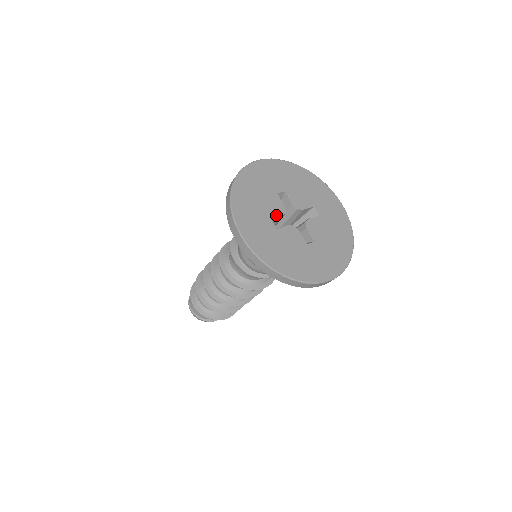
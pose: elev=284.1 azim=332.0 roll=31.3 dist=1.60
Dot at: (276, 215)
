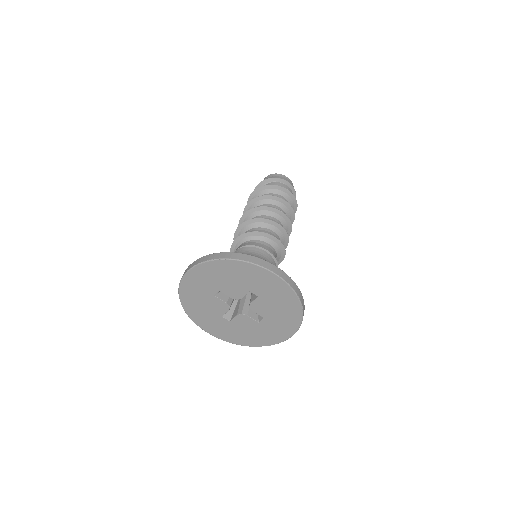
Dot at: (224, 313)
